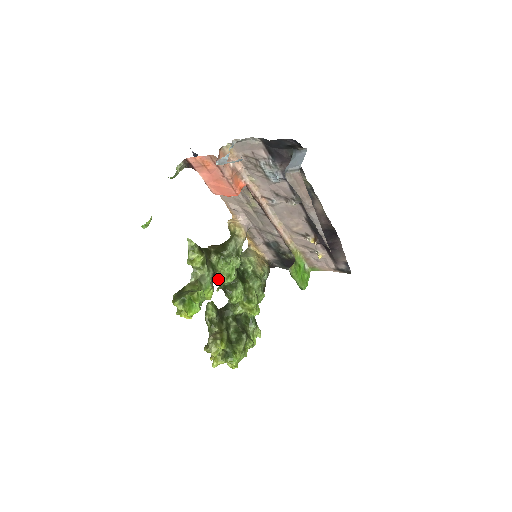
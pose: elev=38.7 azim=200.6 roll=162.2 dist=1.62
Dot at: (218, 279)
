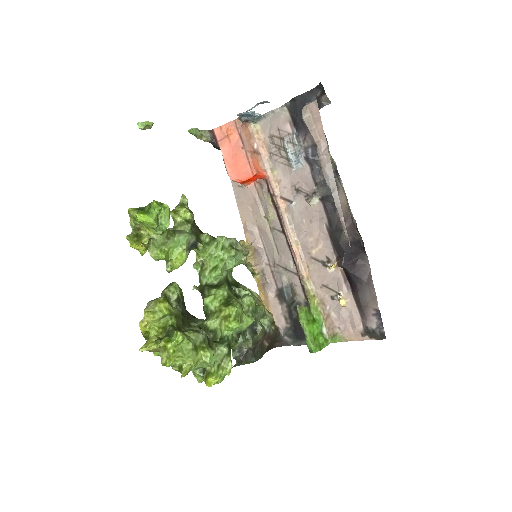
Dot at: (201, 272)
